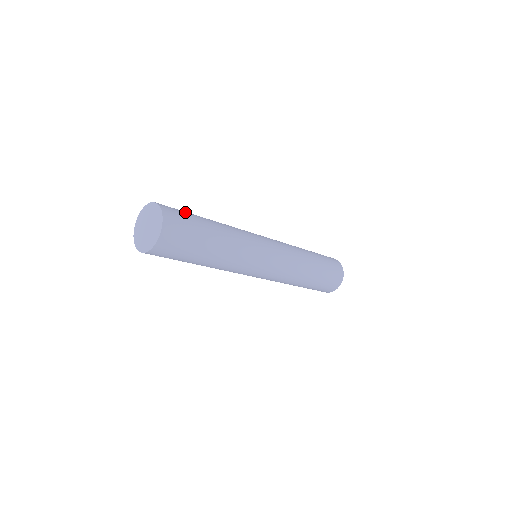
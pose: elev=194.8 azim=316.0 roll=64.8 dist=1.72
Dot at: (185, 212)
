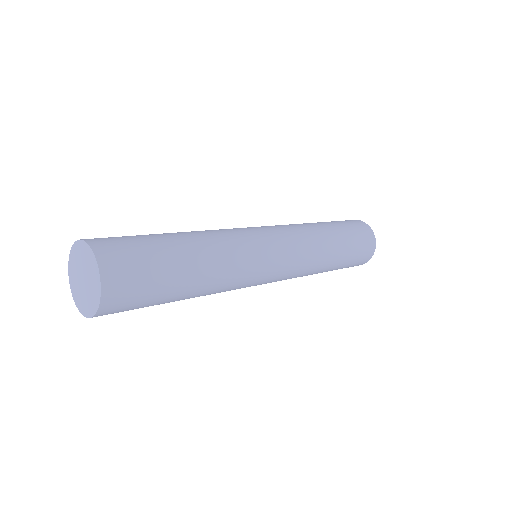
Dot at: (148, 263)
